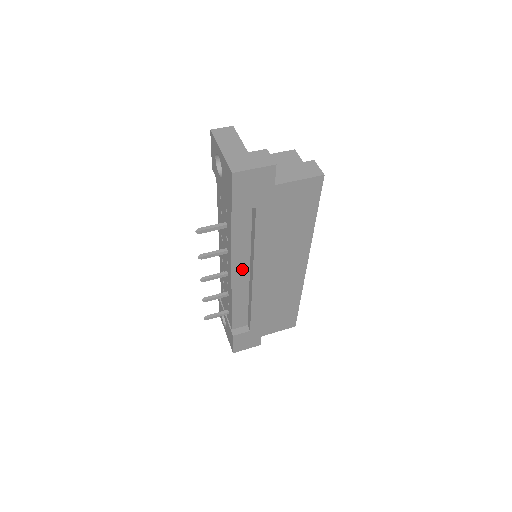
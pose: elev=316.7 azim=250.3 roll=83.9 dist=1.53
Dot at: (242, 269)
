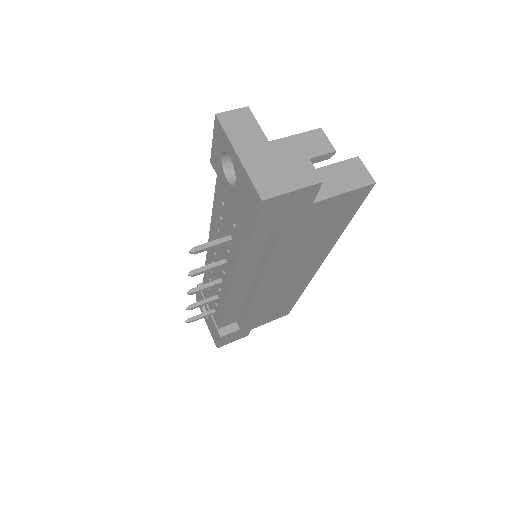
Dot at: (243, 281)
